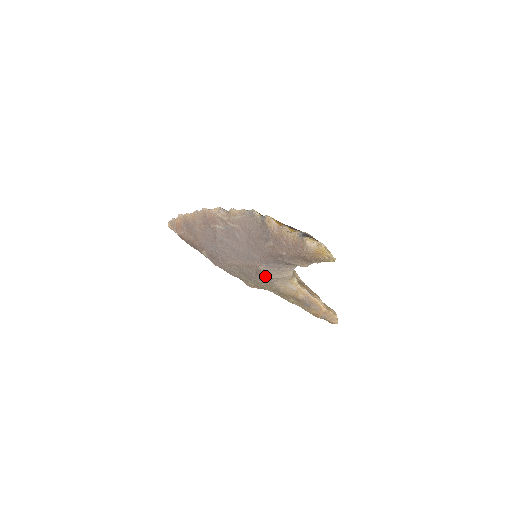
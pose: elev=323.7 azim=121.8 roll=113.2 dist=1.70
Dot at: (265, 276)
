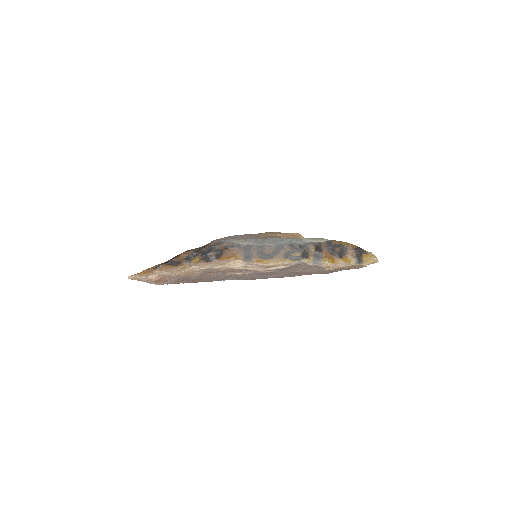
Dot at: occluded
